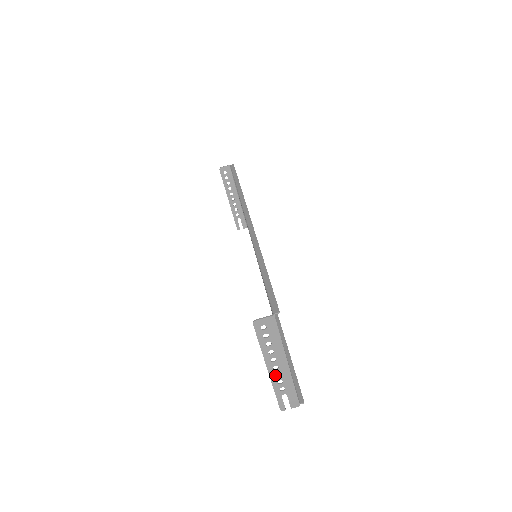
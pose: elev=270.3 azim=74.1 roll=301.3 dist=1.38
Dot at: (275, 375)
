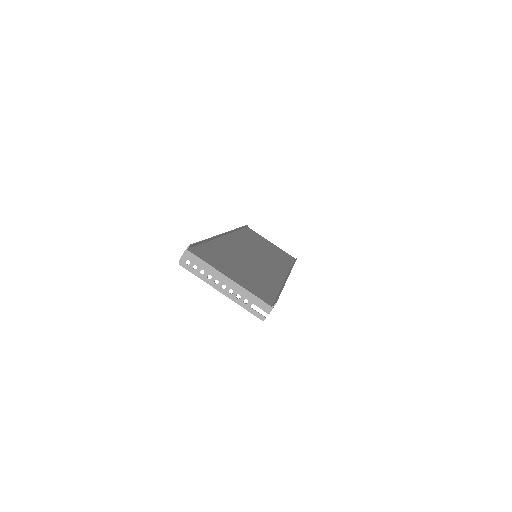
Dot at: (230, 294)
